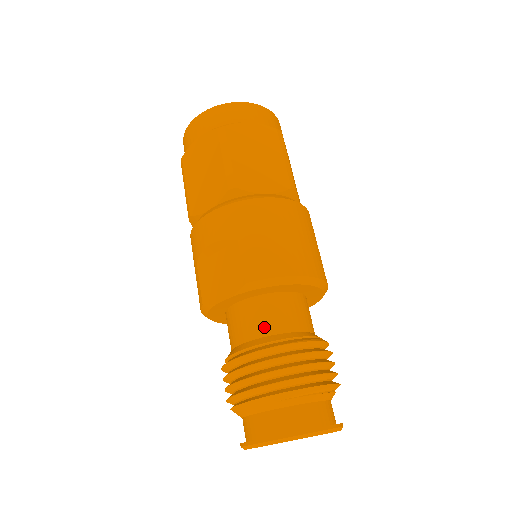
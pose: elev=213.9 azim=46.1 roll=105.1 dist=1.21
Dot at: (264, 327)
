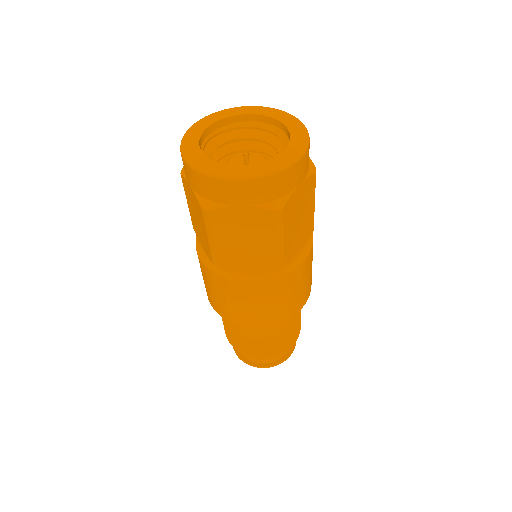
Dot at: (275, 324)
